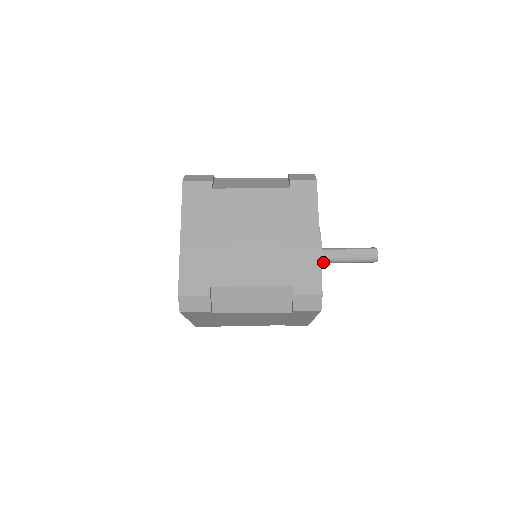
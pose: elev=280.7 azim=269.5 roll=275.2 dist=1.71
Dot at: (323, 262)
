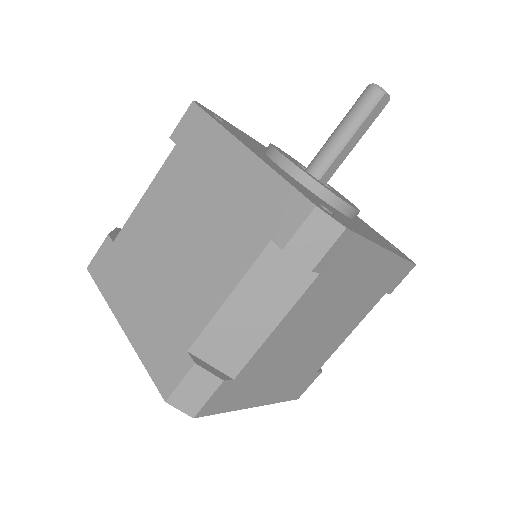
Dot at: occluded
